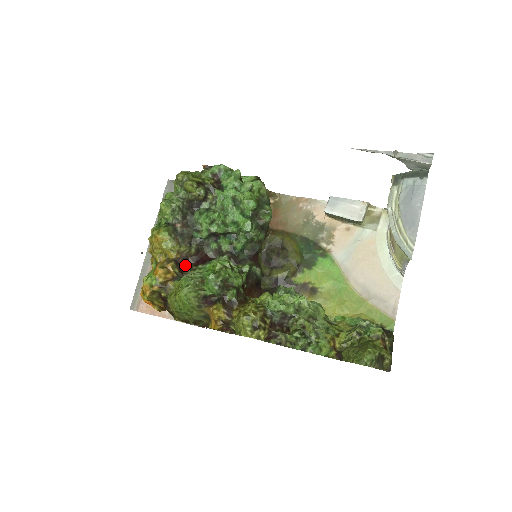
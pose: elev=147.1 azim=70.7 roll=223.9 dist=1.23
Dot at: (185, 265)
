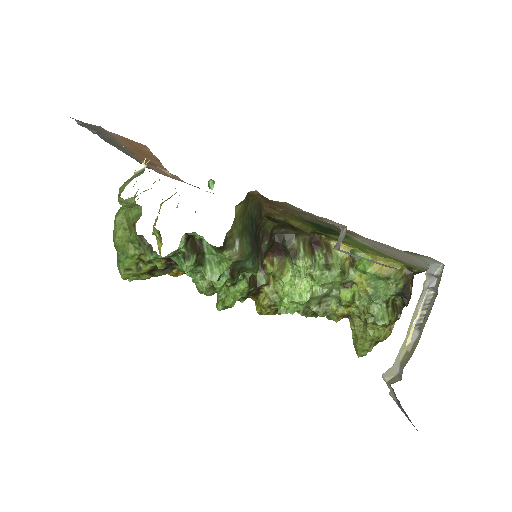
Dot at: occluded
